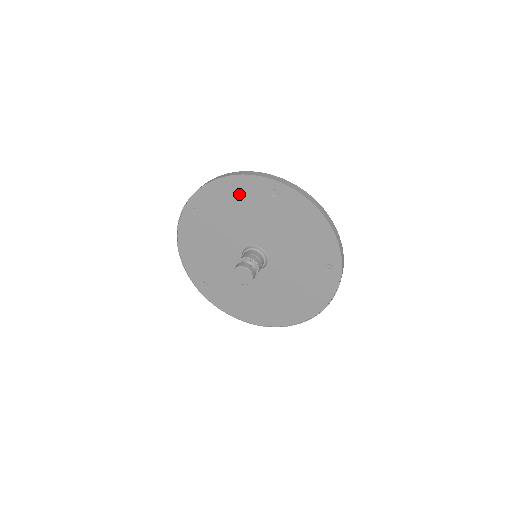
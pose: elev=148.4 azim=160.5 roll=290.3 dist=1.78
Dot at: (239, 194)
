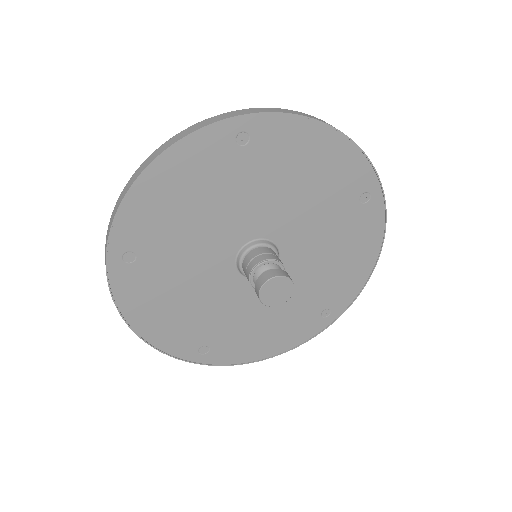
Dot at: (329, 166)
